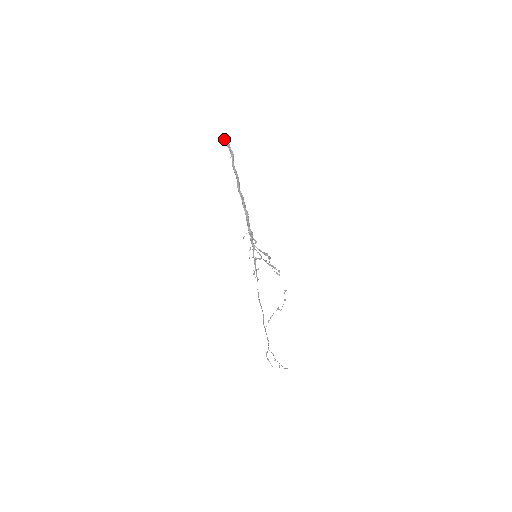
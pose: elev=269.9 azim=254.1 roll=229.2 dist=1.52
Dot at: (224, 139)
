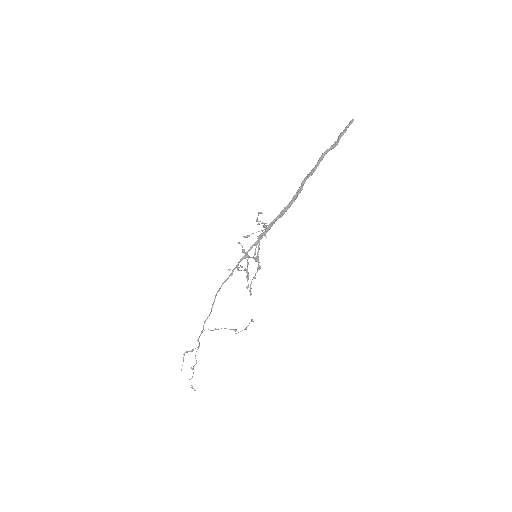
Dot at: occluded
